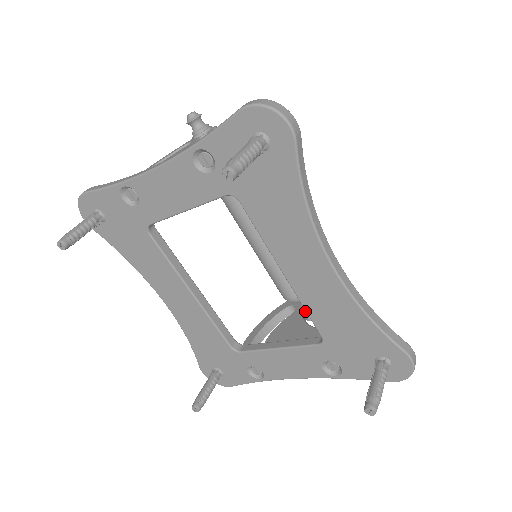
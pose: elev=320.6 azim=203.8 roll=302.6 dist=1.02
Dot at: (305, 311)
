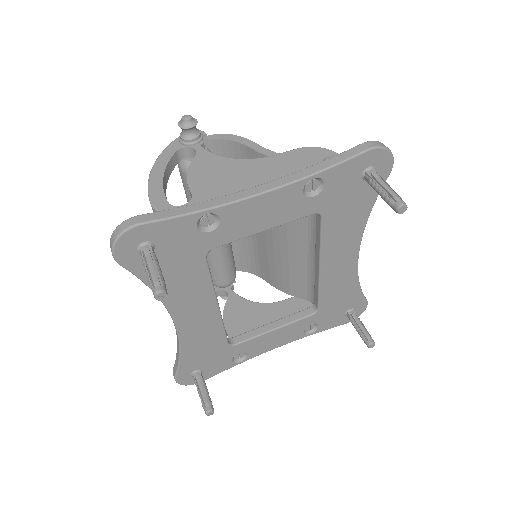
Dot at: occluded
